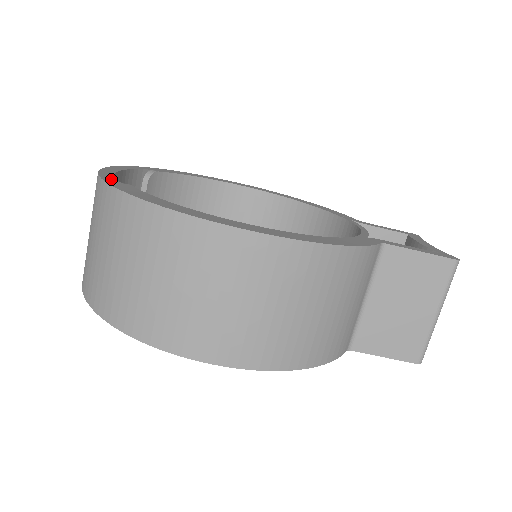
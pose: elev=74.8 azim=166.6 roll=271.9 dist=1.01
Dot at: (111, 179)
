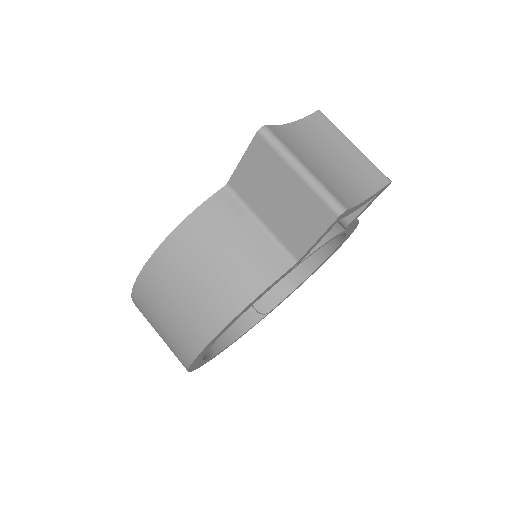
Dot at: occluded
